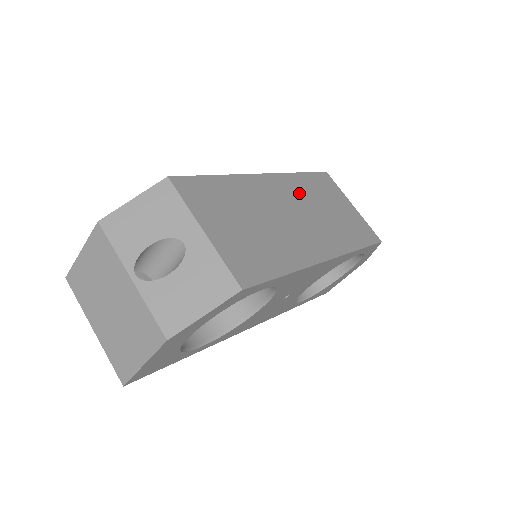
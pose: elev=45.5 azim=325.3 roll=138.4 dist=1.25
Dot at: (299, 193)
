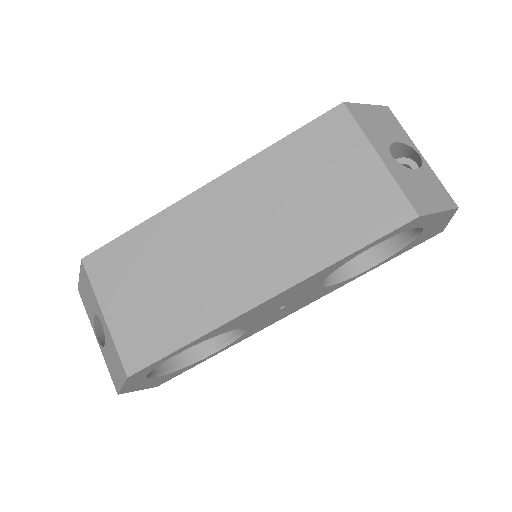
Dot at: (258, 190)
